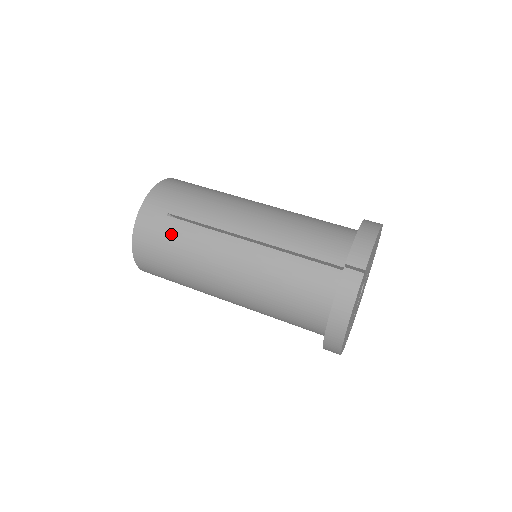
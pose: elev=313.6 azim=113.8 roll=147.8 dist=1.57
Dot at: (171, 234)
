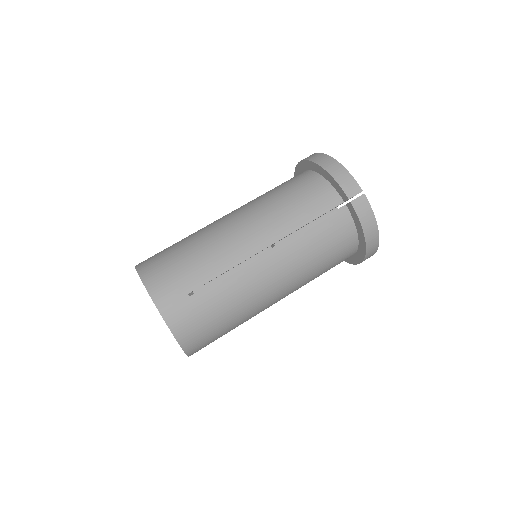
Dot at: (208, 305)
